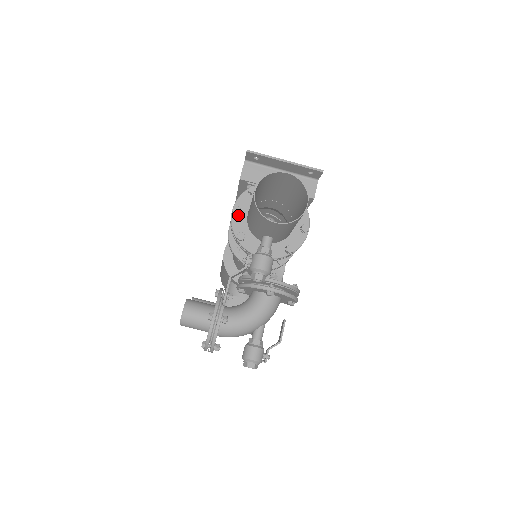
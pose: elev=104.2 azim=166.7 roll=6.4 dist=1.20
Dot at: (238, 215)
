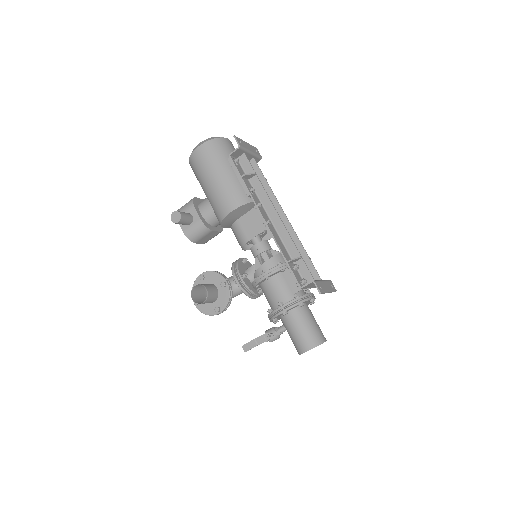
Dot at: (283, 313)
